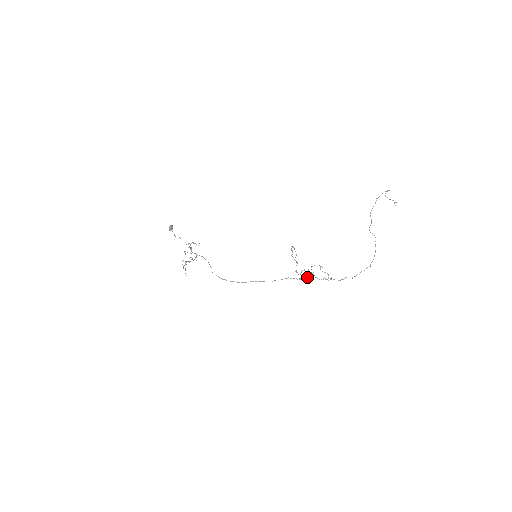
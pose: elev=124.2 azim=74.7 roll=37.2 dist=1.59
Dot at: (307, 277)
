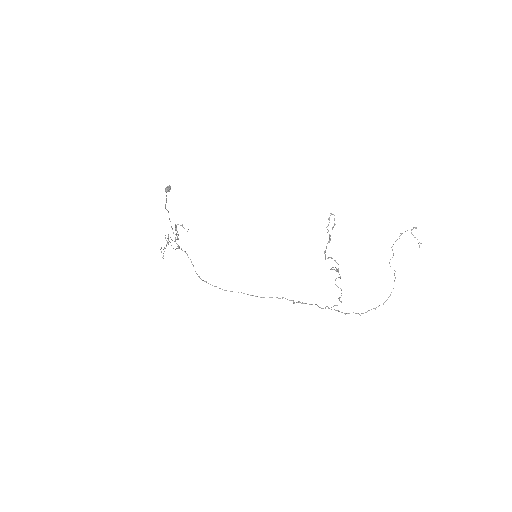
Dot at: (306, 303)
